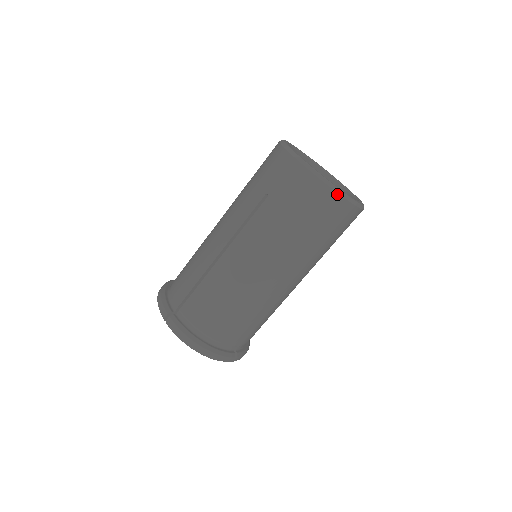
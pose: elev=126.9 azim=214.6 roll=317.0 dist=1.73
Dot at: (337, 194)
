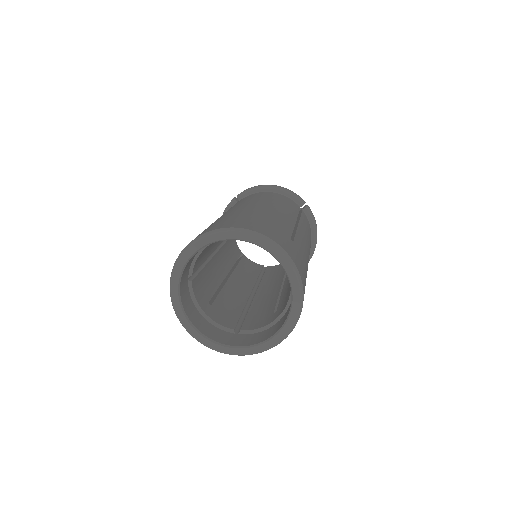
Dot at: (242, 355)
